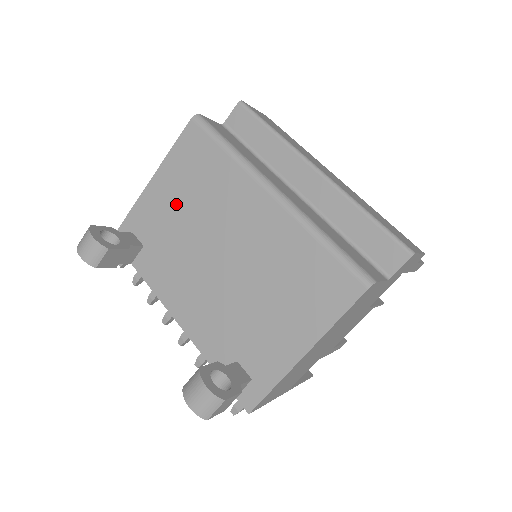
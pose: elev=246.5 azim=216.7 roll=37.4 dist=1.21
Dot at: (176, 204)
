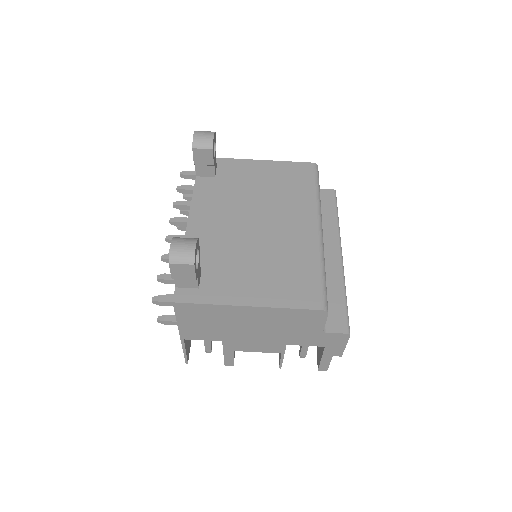
Dot at: (260, 181)
